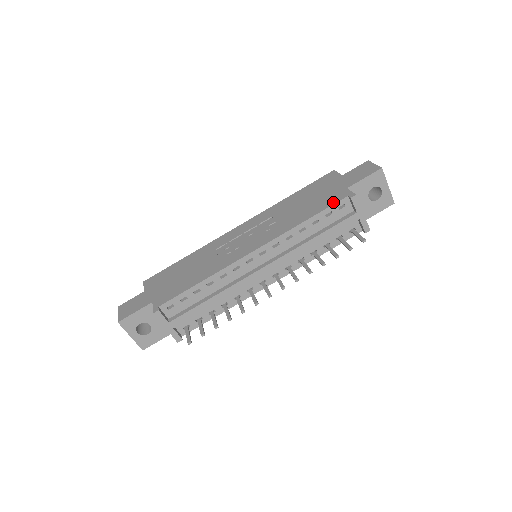
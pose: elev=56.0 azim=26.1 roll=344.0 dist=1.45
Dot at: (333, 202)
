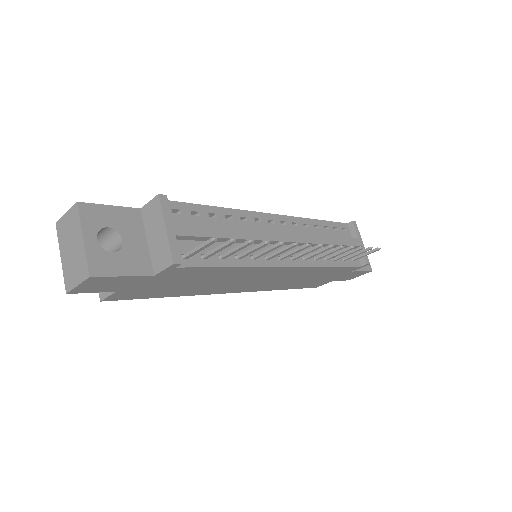
Dot at: occluded
